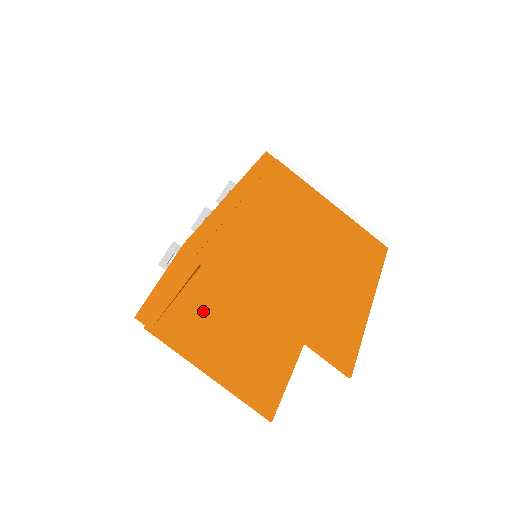
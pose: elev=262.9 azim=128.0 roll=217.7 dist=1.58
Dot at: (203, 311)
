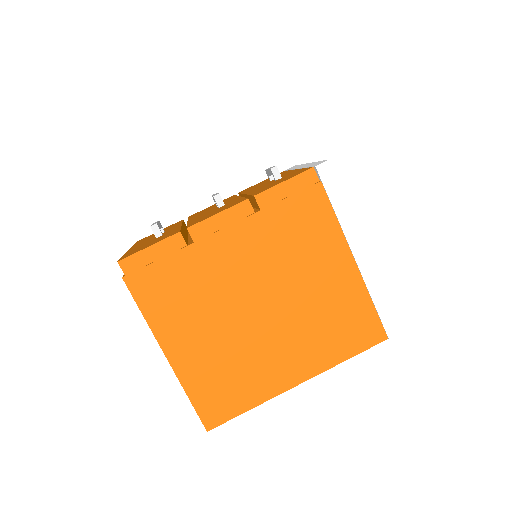
Dot at: occluded
